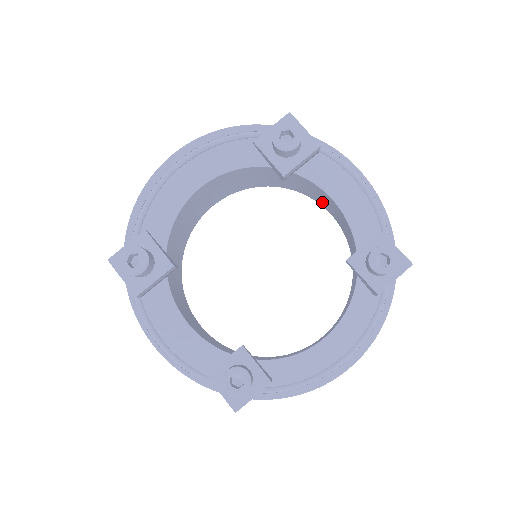
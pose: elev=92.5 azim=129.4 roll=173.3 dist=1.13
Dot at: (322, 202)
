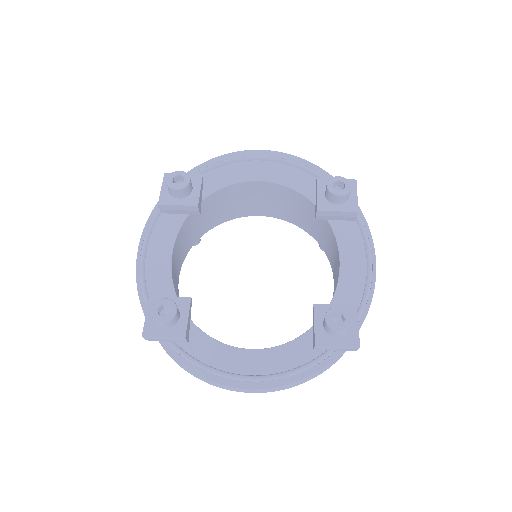
Dot at: (334, 266)
